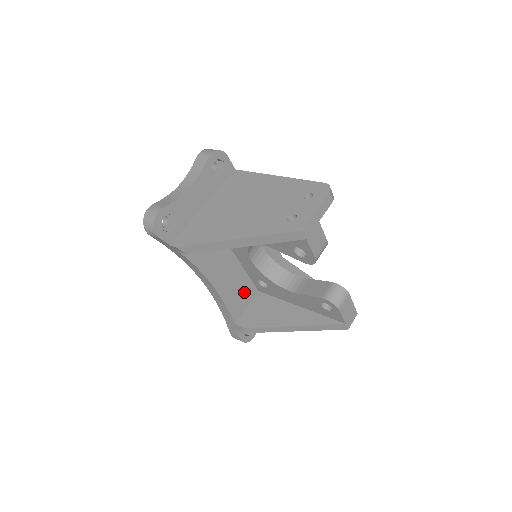
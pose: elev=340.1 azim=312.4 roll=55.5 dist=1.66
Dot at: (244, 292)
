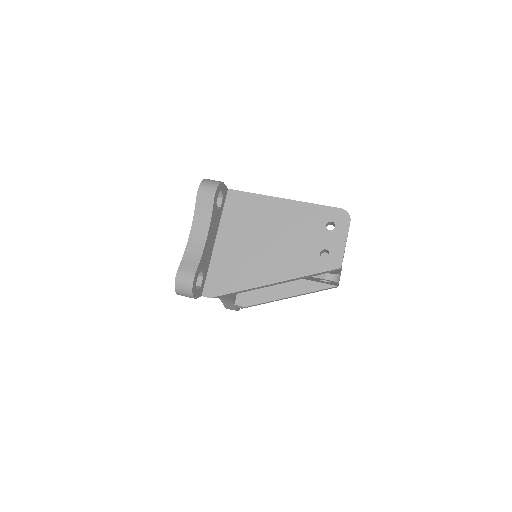
Dot at: occluded
